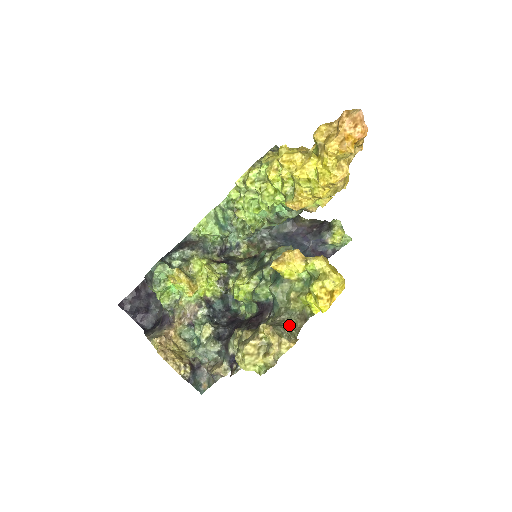
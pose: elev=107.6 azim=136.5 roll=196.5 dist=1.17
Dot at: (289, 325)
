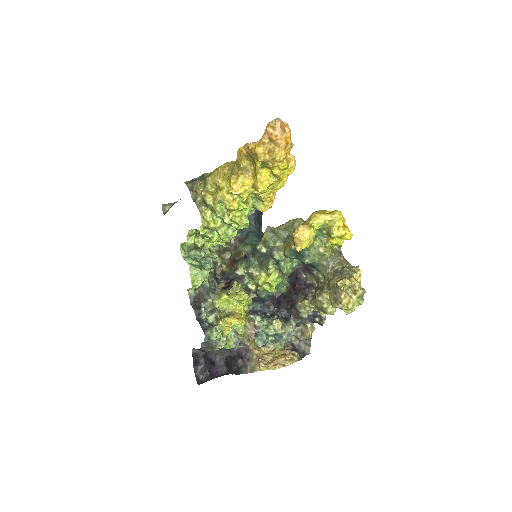
Dot at: (341, 266)
